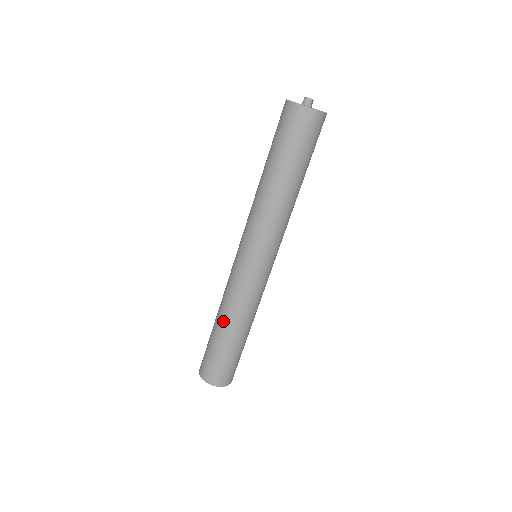
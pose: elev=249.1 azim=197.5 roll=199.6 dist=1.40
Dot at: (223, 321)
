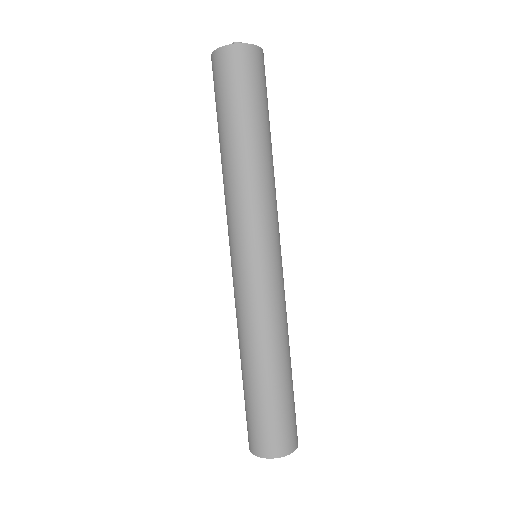
Dot at: (272, 356)
